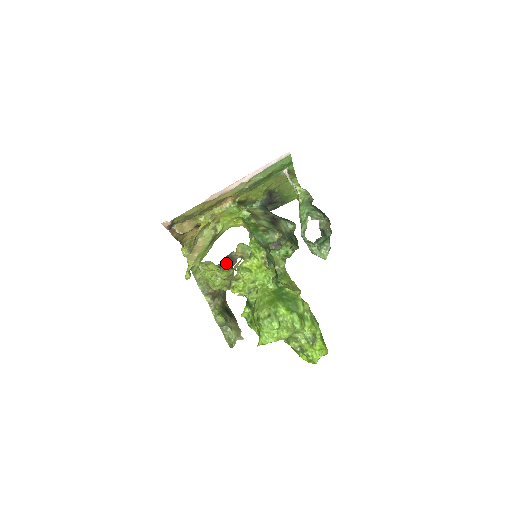
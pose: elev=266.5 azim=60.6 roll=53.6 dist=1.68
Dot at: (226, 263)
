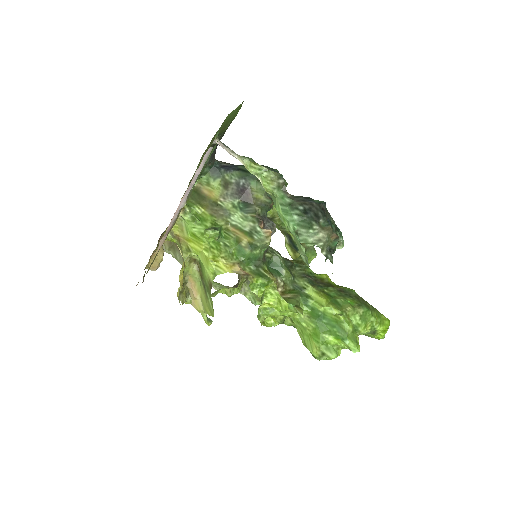
Dot at: occluded
